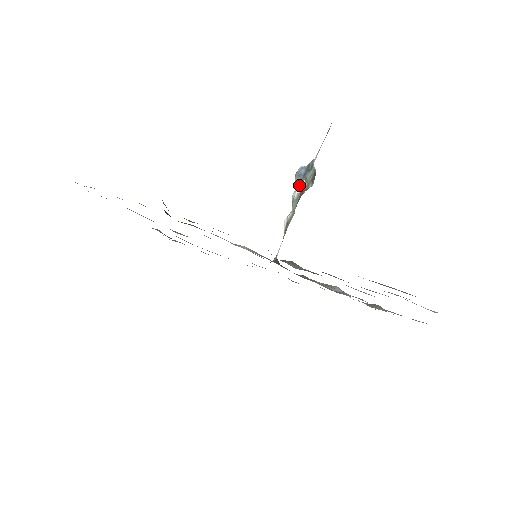
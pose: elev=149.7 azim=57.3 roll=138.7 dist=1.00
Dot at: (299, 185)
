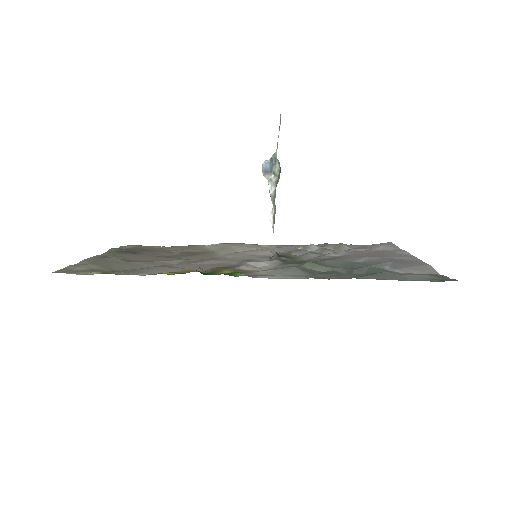
Dot at: (270, 181)
